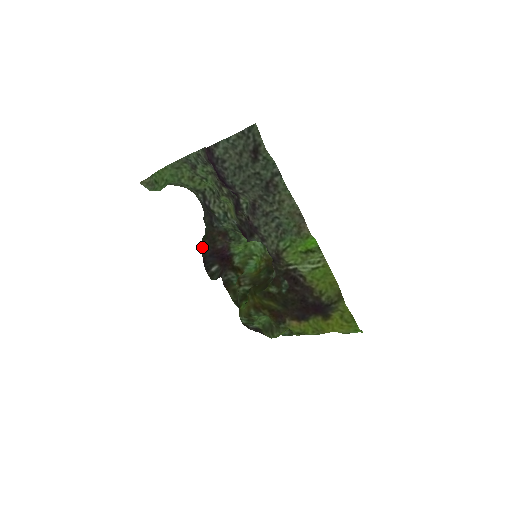
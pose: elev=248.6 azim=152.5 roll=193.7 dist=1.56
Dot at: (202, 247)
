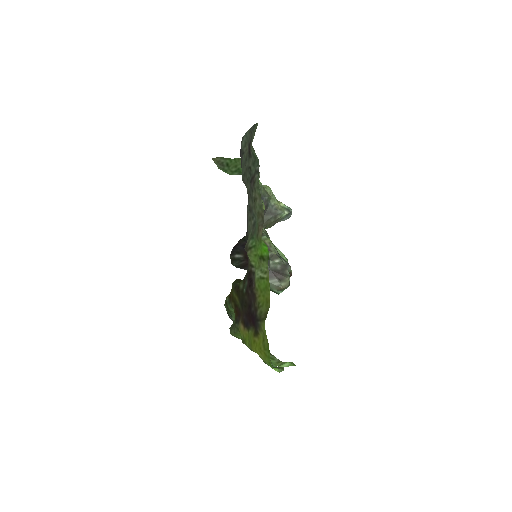
Dot at: (244, 237)
